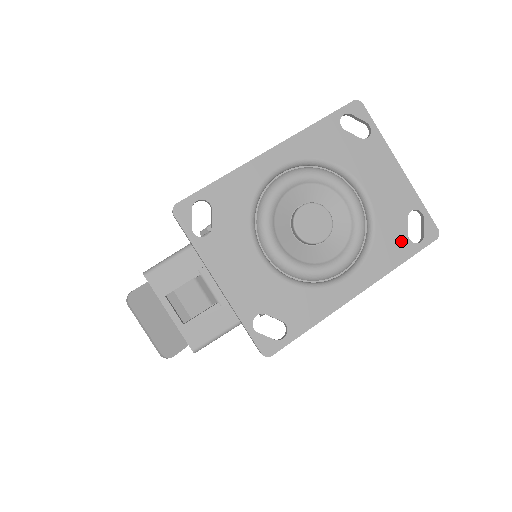
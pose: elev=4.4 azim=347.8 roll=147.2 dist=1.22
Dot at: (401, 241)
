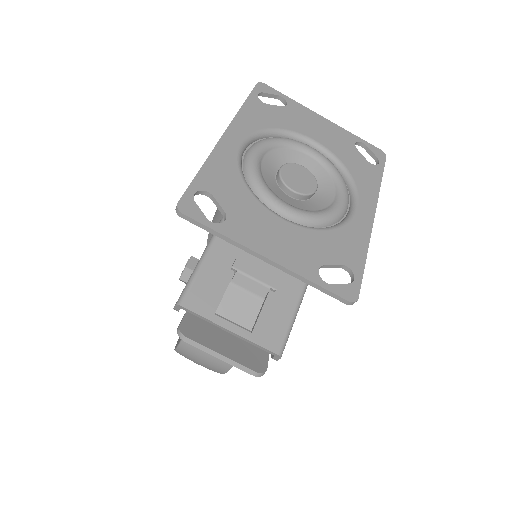
Dot at: (367, 167)
